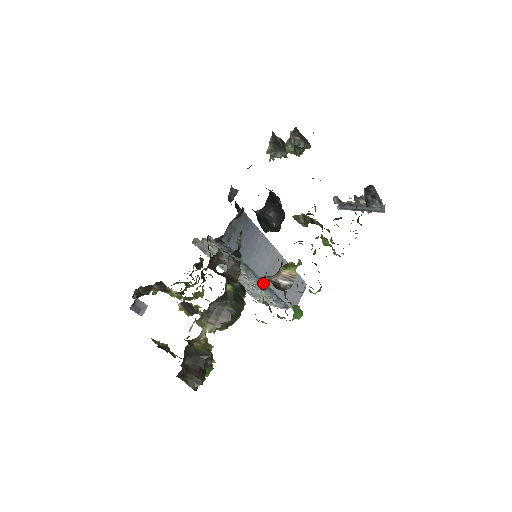
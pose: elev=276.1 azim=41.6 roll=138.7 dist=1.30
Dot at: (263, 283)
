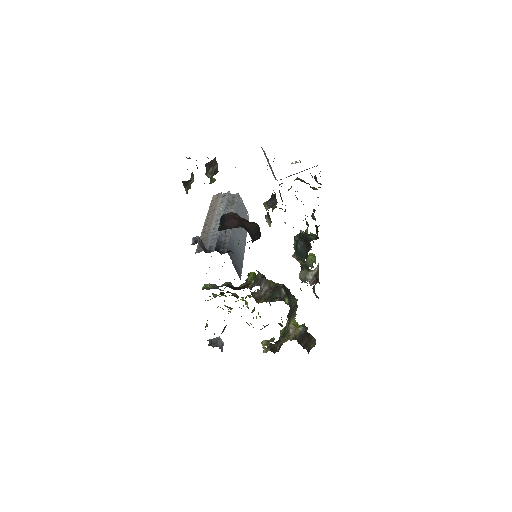
Dot at: occluded
